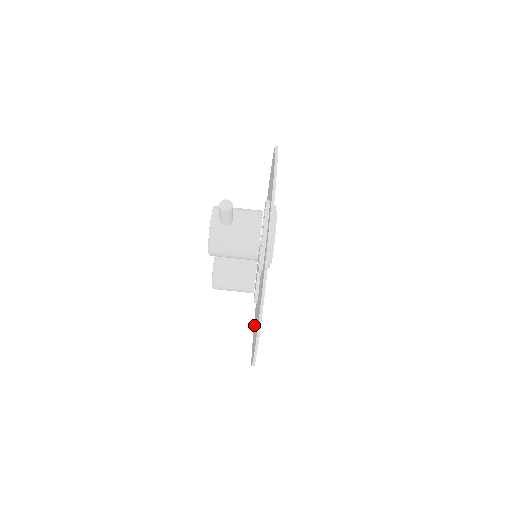
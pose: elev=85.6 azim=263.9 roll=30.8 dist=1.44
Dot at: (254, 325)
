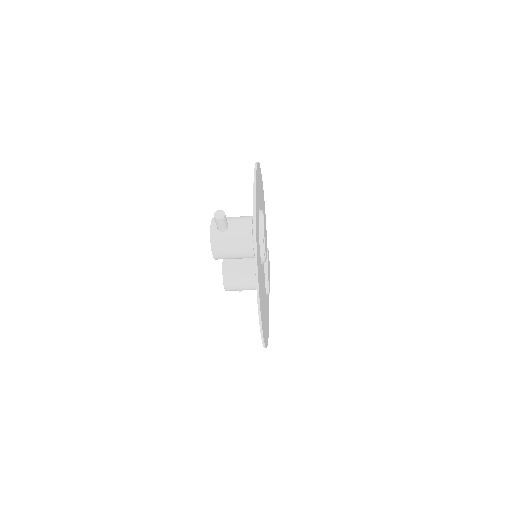
Dot at: occluded
